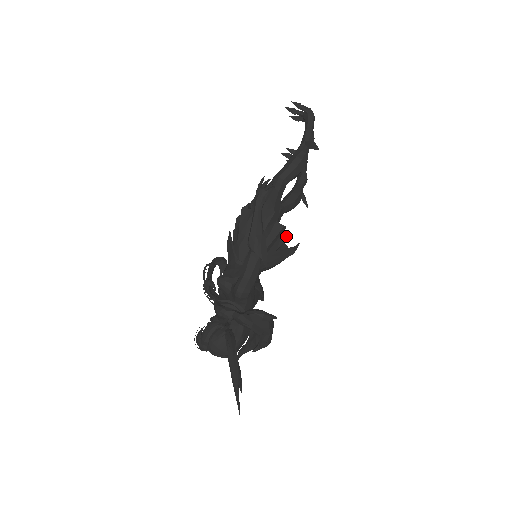
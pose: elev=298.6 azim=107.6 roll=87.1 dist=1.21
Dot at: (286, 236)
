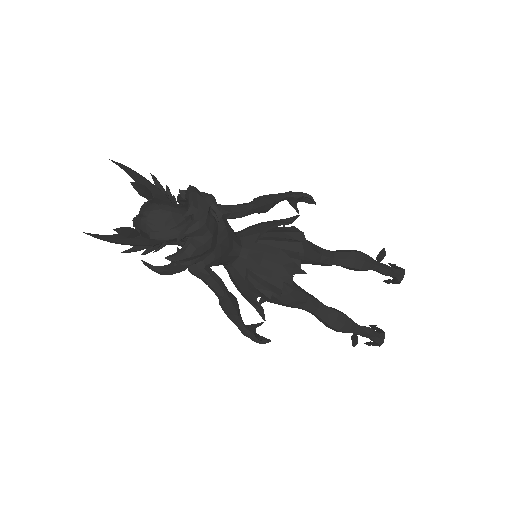
Dot at: (298, 257)
